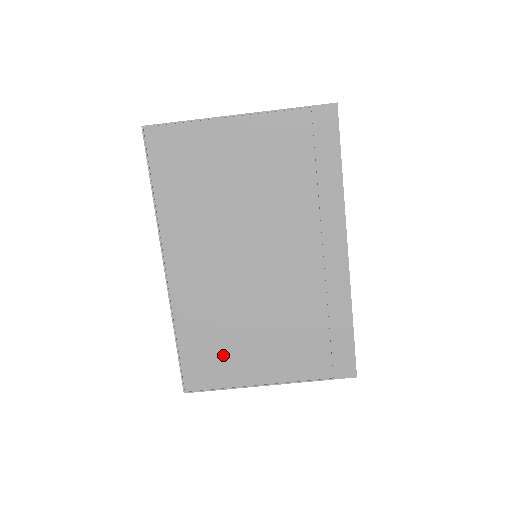
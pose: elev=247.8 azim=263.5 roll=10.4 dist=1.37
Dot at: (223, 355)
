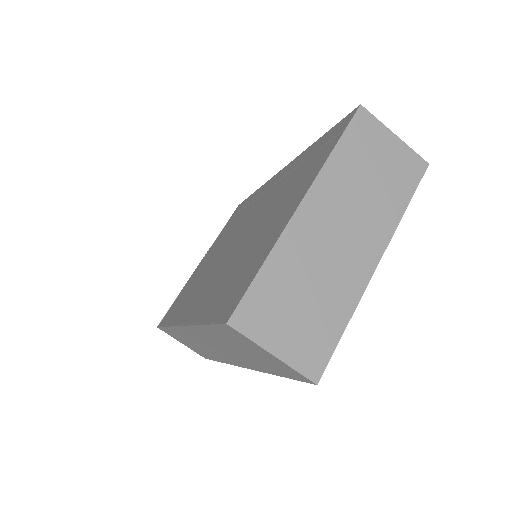
Dot at: (246, 267)
